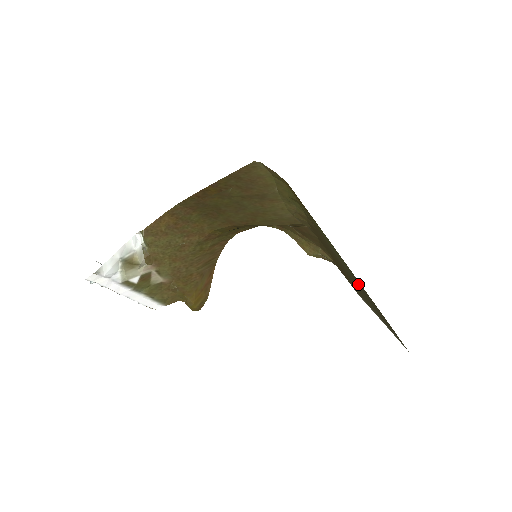
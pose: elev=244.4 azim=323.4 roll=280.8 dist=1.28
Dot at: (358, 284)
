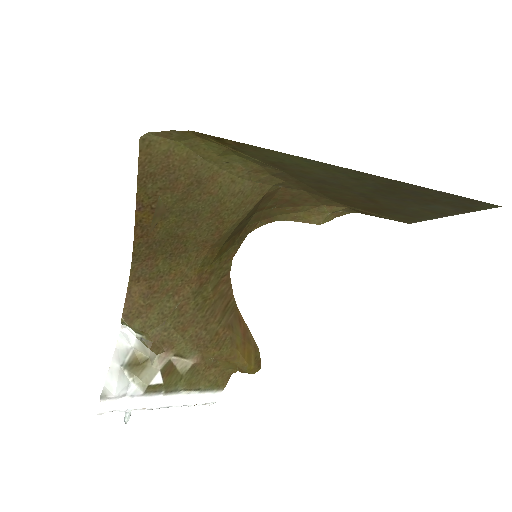
Dot at: (374, 186)
